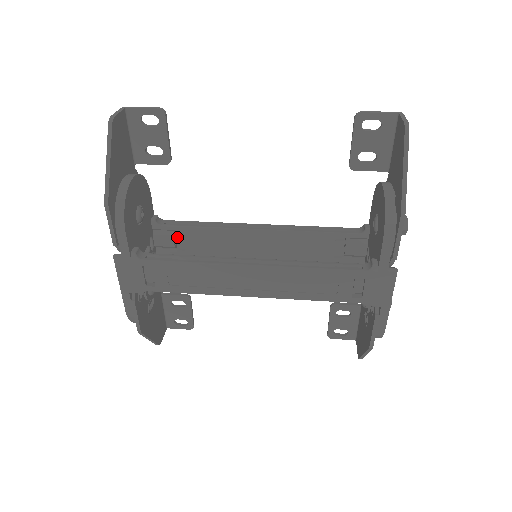
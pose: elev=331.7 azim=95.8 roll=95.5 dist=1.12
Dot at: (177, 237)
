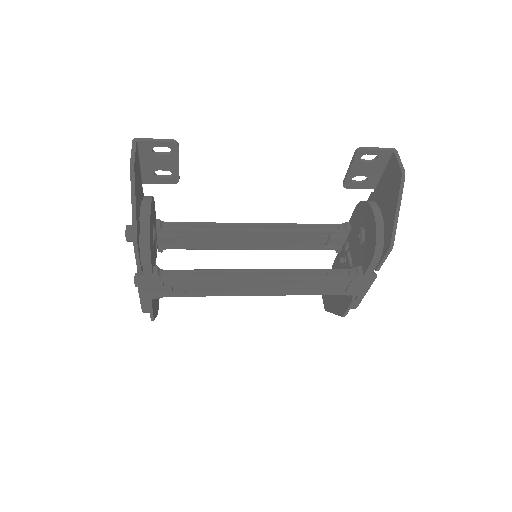
Dot at: (180, 237)
